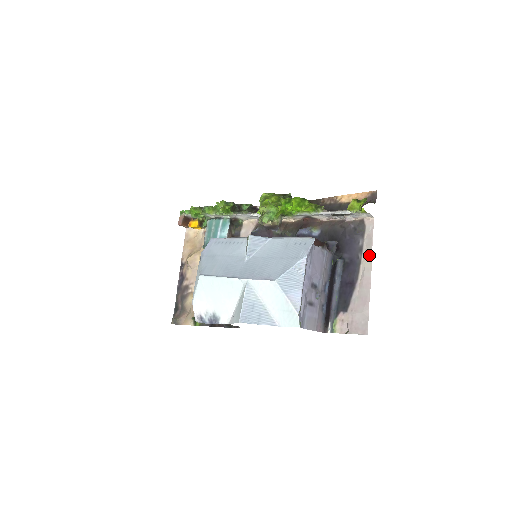
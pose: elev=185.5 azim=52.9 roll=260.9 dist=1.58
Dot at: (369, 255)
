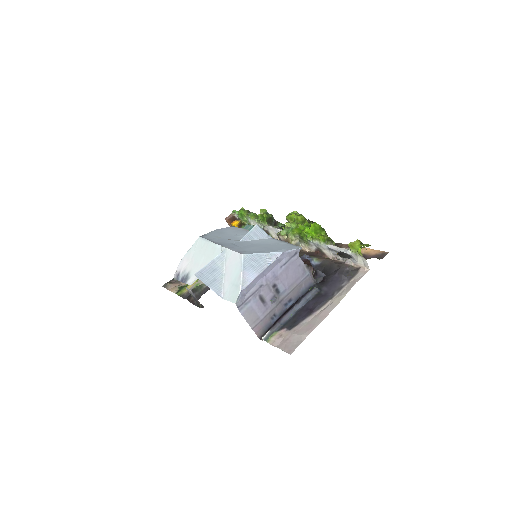
Dot at: (343, 295)
